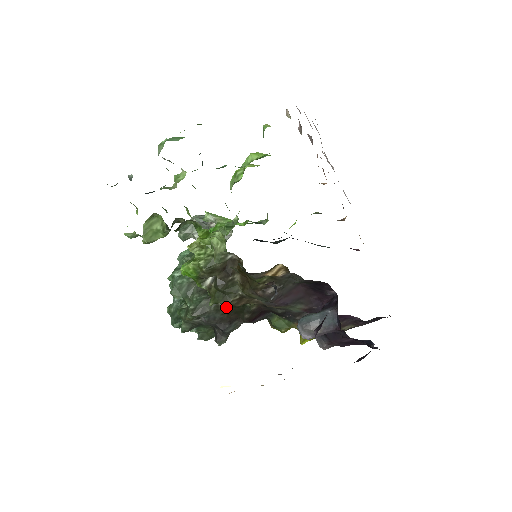
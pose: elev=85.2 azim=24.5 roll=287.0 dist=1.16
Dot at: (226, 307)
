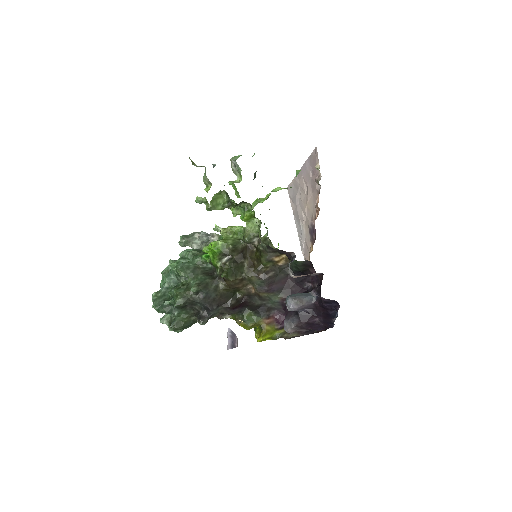
Dot at: (223, 289)
